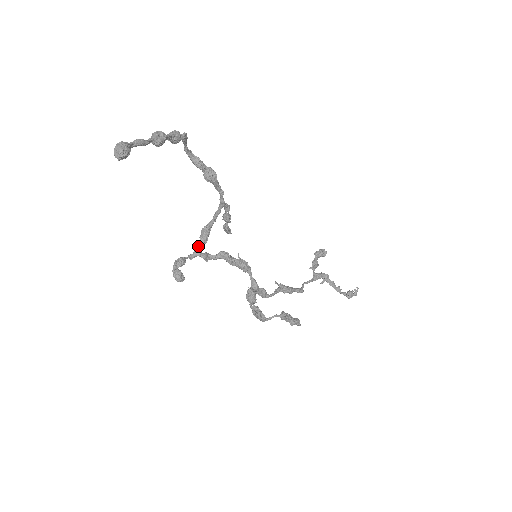
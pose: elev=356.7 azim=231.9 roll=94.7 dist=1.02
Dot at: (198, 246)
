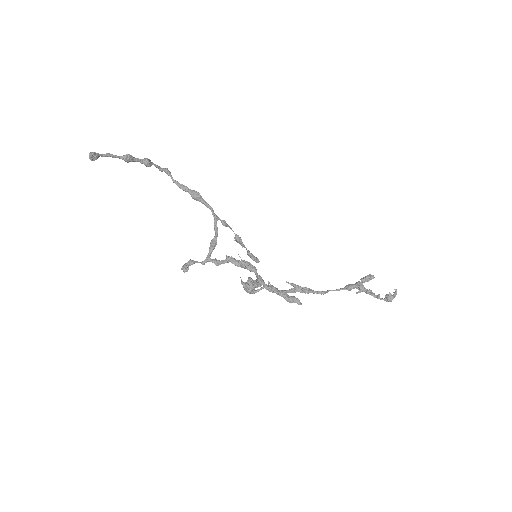
Dot at: (208, 255)
